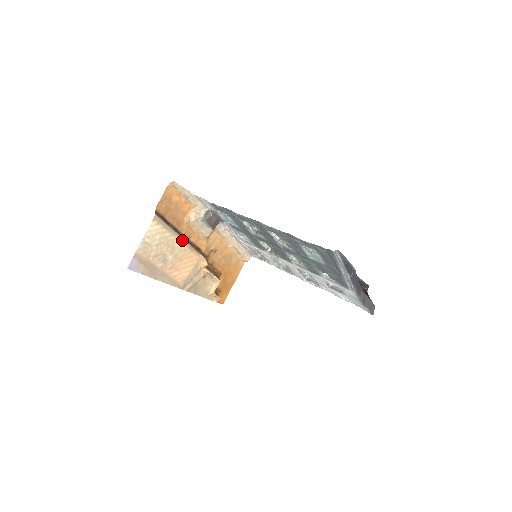
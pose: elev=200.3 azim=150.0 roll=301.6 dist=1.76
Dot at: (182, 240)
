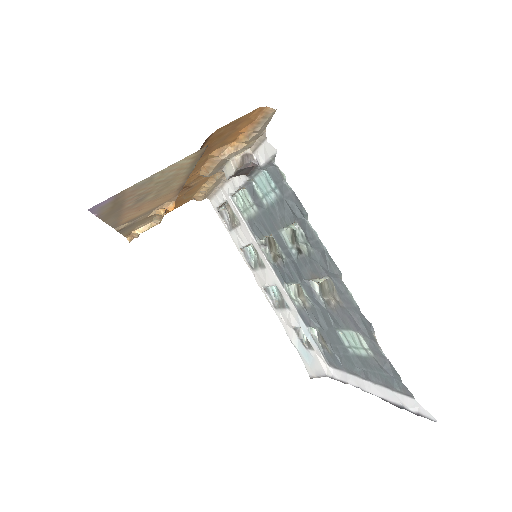
Dot at: (186, 178)
